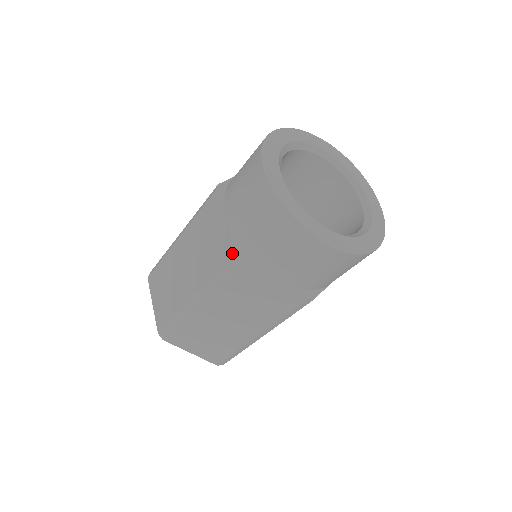
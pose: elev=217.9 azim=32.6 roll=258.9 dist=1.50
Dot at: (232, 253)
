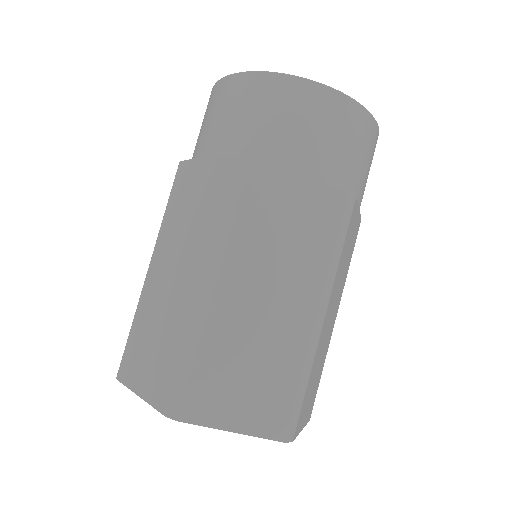
Dot at: occluded
